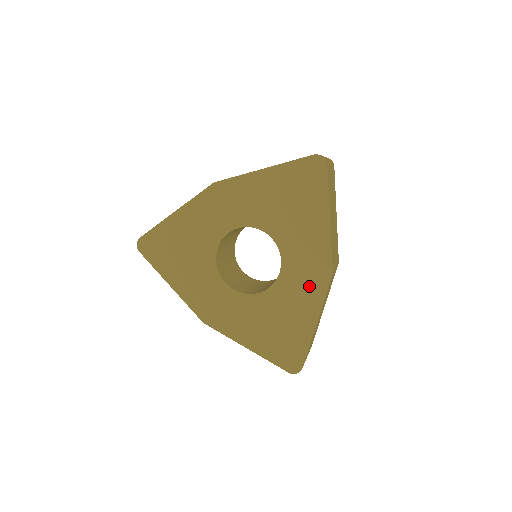
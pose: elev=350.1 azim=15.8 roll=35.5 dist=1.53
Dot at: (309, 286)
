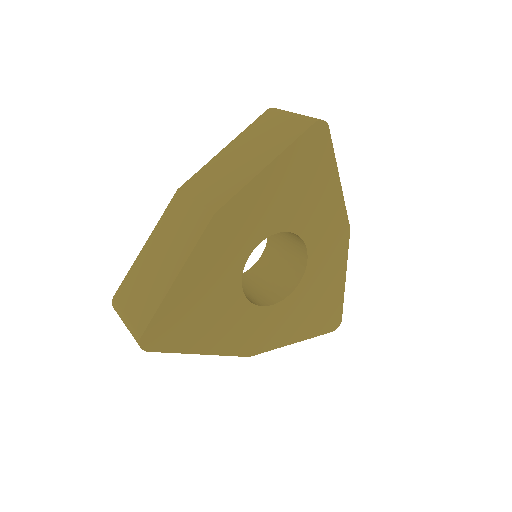
Dot at: (334, 253)
